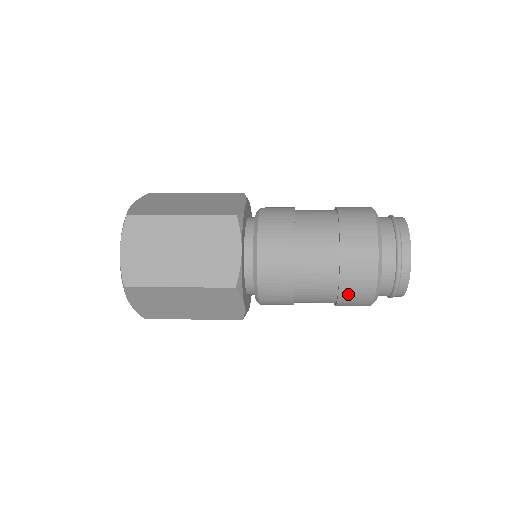
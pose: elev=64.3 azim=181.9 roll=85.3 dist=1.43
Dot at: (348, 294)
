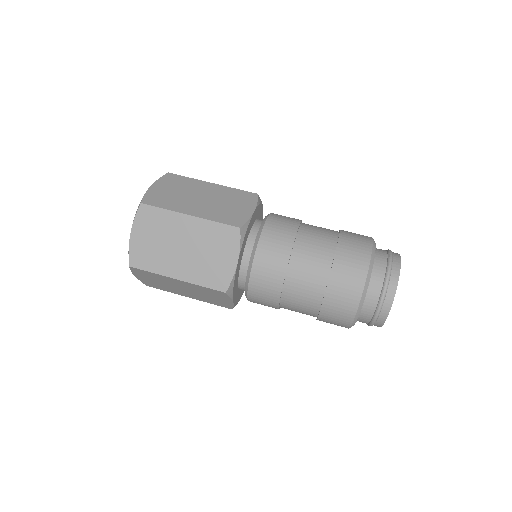
Dot at: (327, 318)
